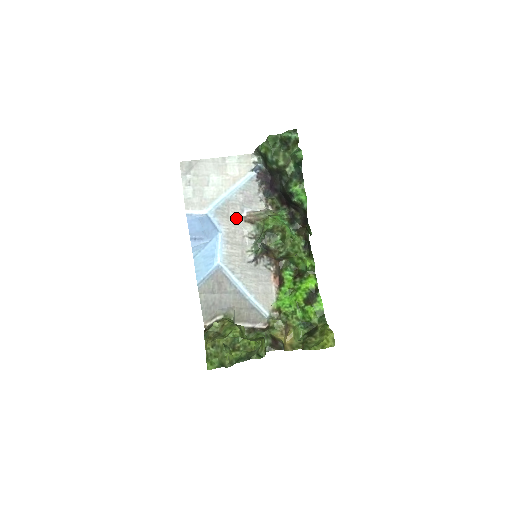
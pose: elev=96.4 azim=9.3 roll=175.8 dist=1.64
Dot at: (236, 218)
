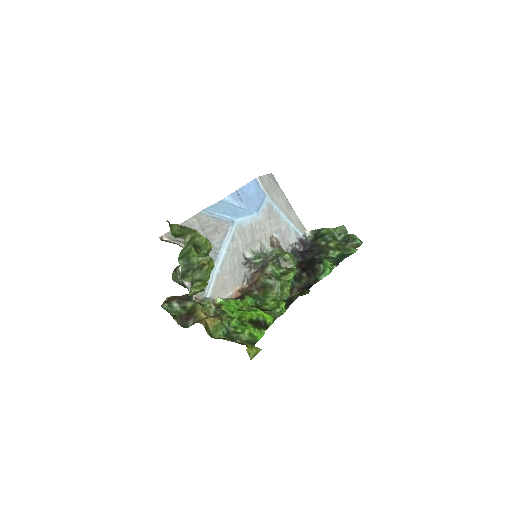
Dot at: (270, 228)
